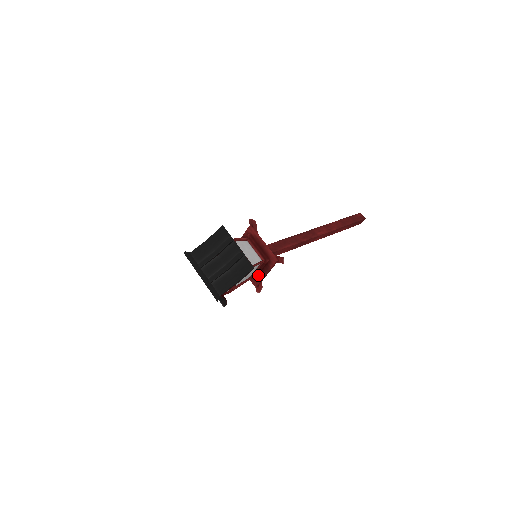
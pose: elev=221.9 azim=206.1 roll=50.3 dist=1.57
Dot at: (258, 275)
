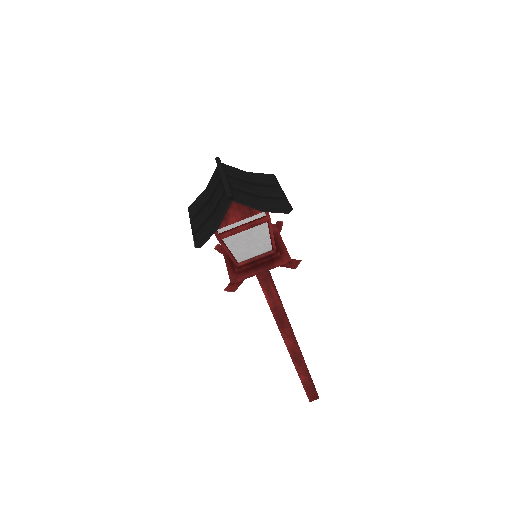
Dot at: (247, 269)
